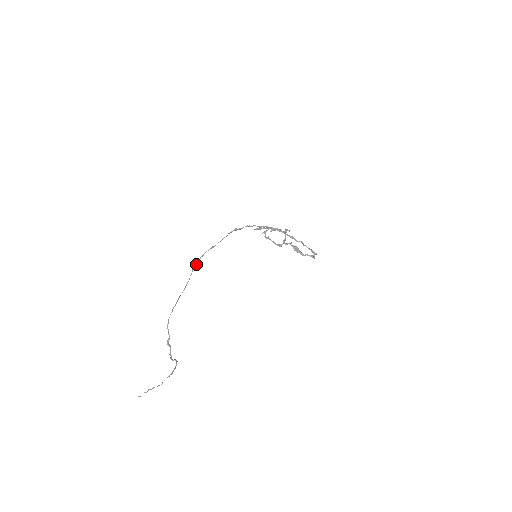
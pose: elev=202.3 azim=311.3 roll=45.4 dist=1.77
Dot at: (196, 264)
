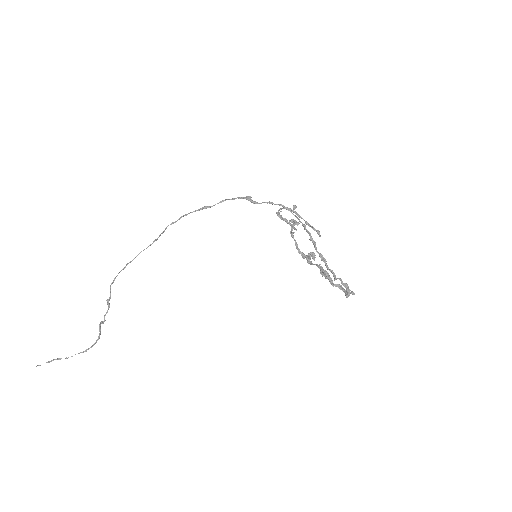
Dot at: (173, 223)
